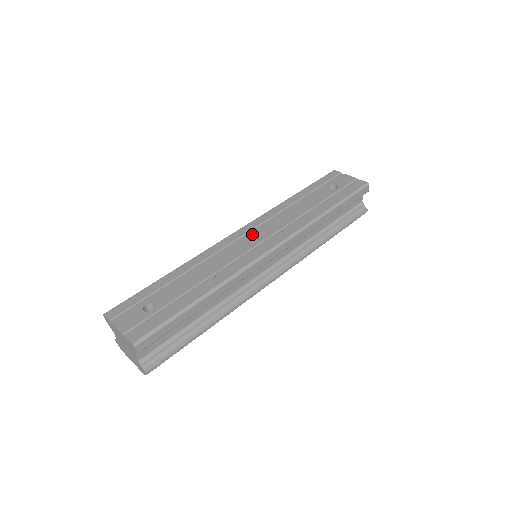
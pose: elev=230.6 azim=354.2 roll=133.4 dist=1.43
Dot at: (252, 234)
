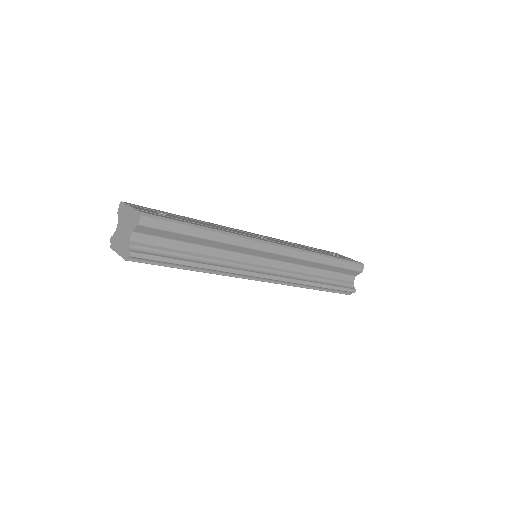
Dot at: (261, 236)
